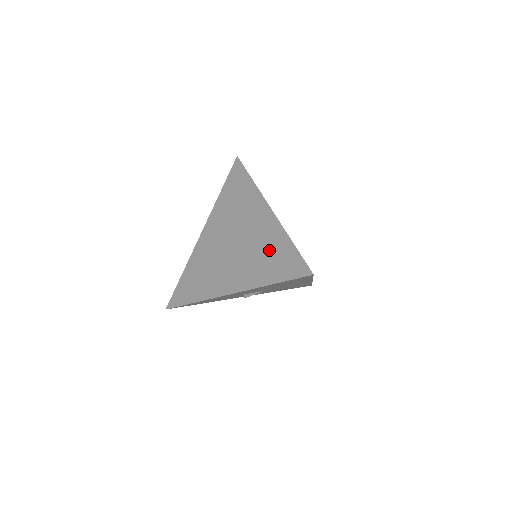
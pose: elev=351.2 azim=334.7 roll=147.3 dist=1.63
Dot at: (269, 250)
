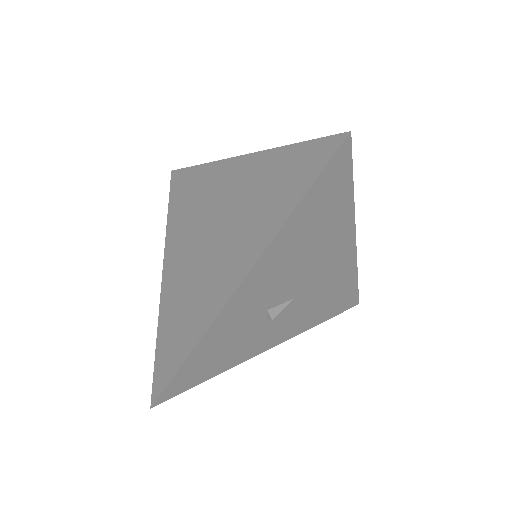
Dot at: (264, 185)
